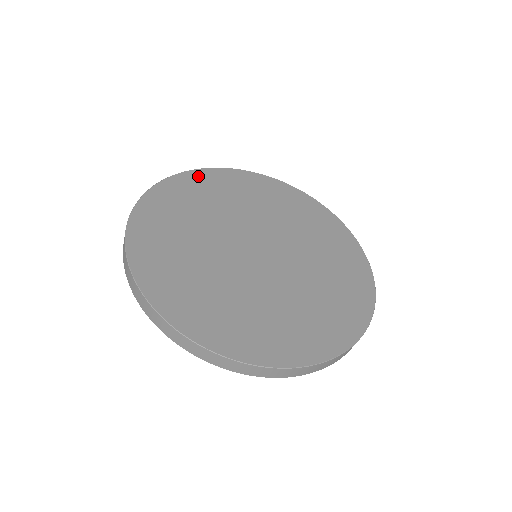
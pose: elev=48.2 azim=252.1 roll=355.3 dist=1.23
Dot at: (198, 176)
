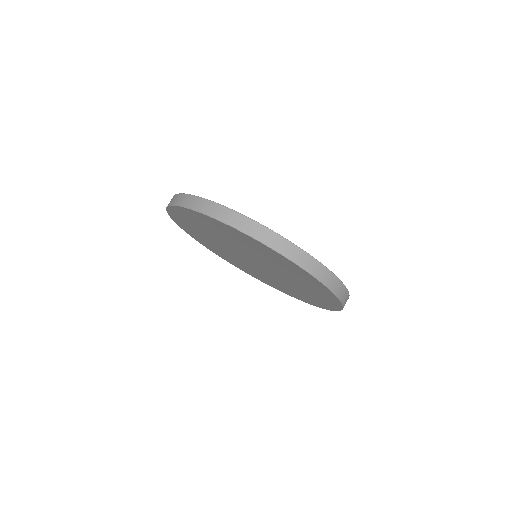
Dot at: occluded
